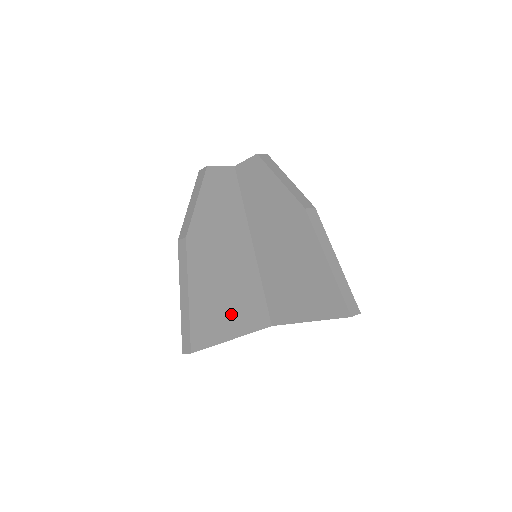
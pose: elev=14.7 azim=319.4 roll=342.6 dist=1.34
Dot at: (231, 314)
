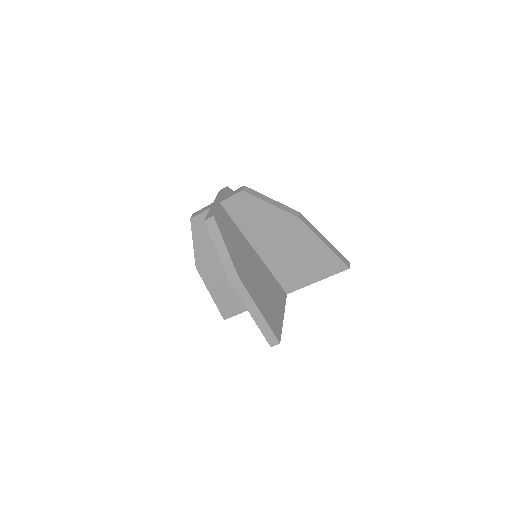
Dot at: occluded
